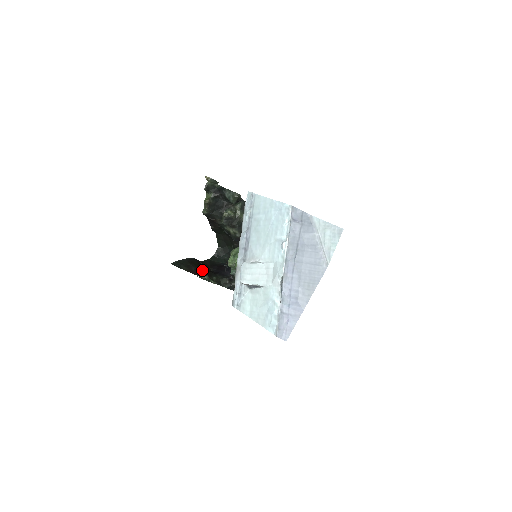
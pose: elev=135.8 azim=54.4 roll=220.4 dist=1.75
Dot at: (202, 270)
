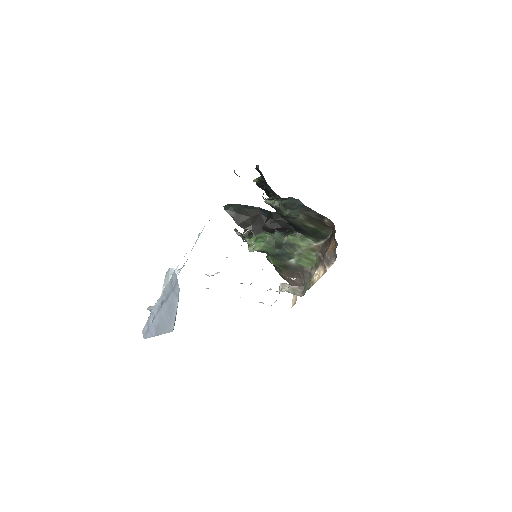
Dot at: (253, 224)
